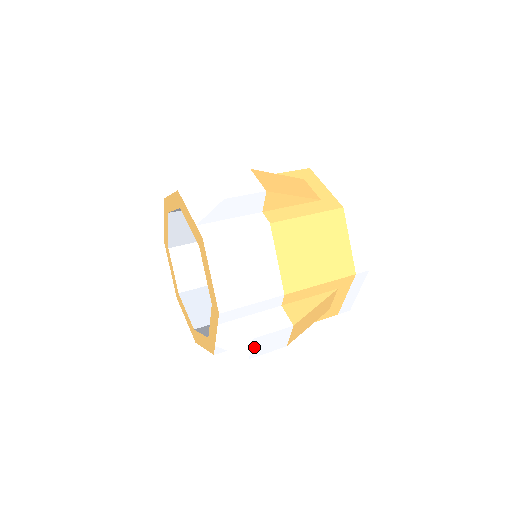
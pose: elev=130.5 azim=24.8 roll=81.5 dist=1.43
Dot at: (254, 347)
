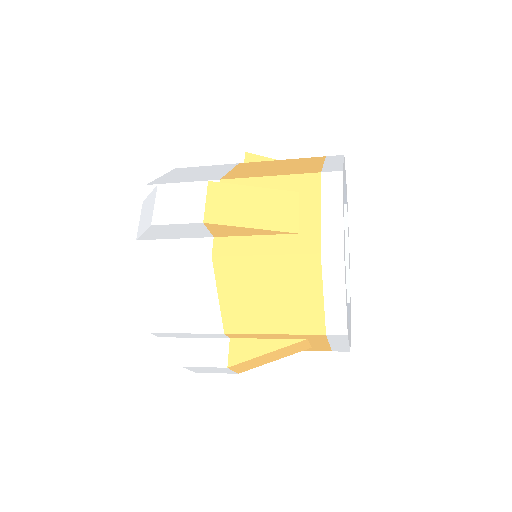
Dot at: (191, 369)
